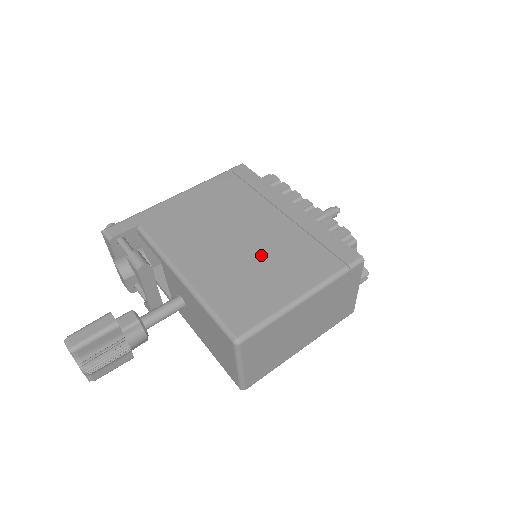
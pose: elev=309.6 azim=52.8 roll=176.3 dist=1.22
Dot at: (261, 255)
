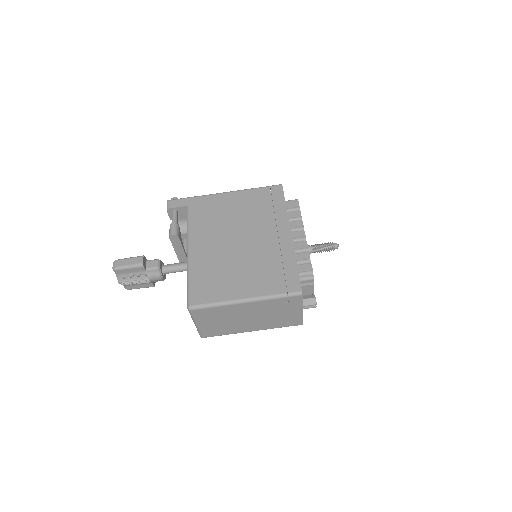
Dot at: (241, 260)
